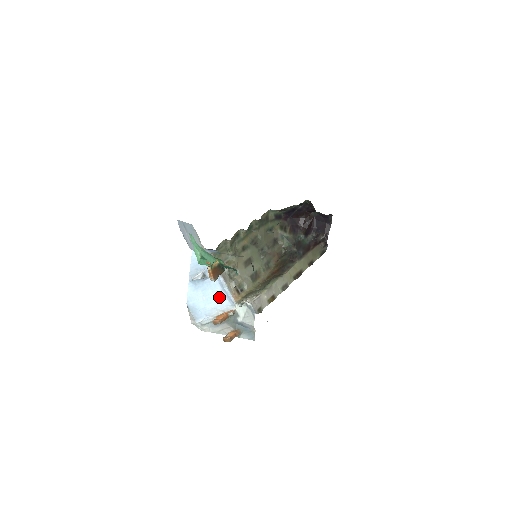
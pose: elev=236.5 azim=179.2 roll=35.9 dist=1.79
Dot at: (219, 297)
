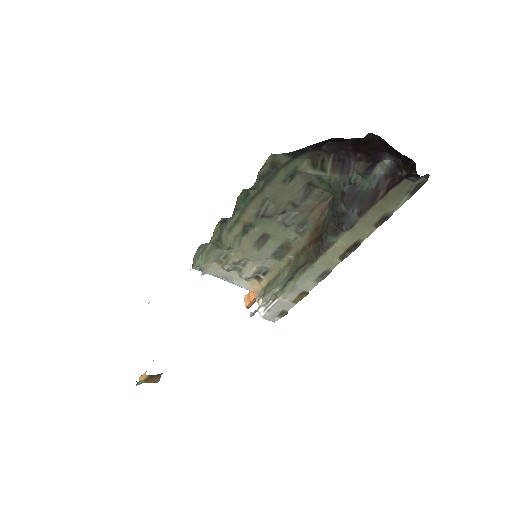
Dot at: occluded
